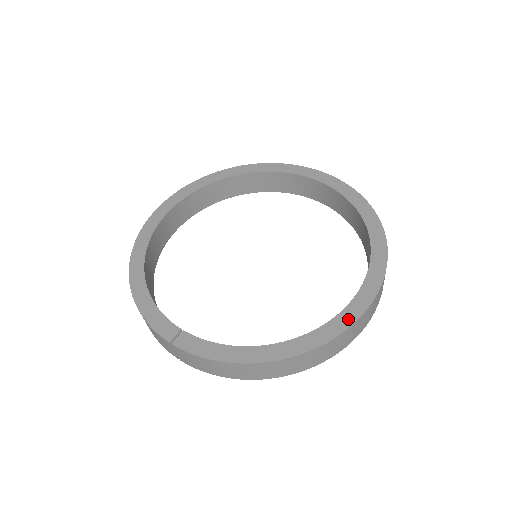
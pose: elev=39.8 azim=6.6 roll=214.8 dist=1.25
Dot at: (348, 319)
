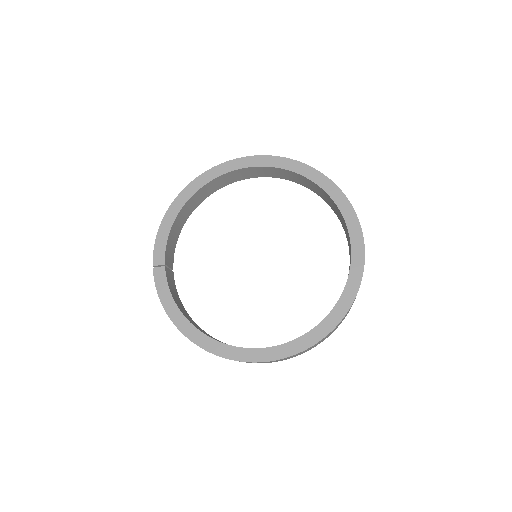
Dot at: (240, 356)
